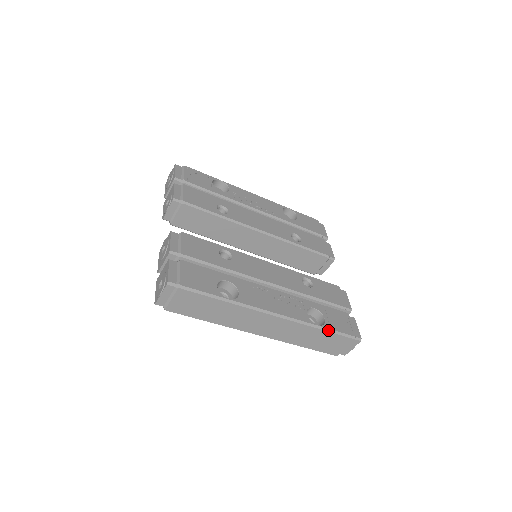
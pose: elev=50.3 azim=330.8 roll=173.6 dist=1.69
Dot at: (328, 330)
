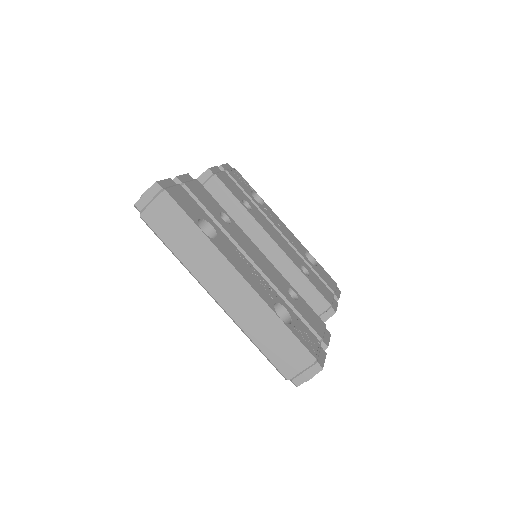
Dot at: (289, 331)
